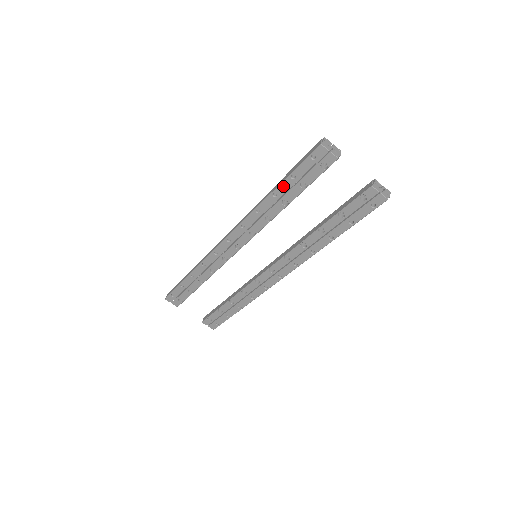
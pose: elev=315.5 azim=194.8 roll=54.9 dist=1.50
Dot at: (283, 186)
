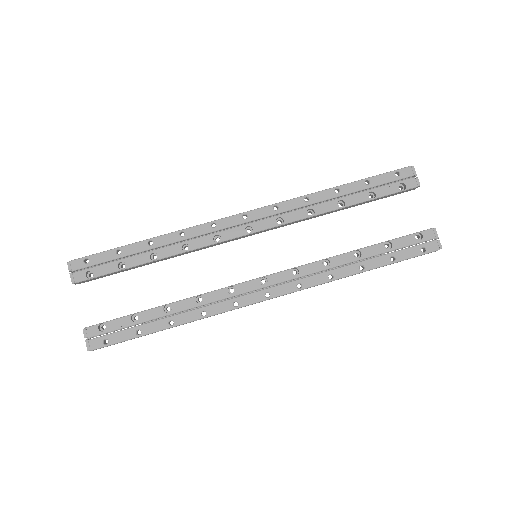
Dot at: (352, 186)
